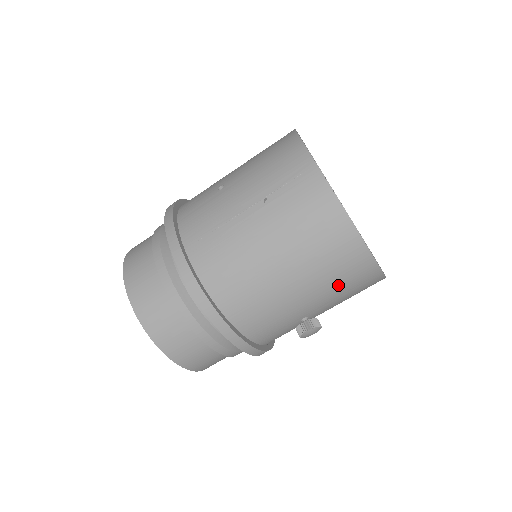
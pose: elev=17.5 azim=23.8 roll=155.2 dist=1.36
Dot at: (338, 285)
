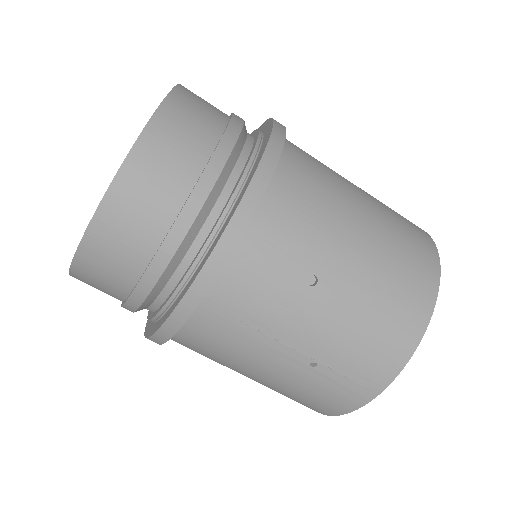
Dot at: occluded
